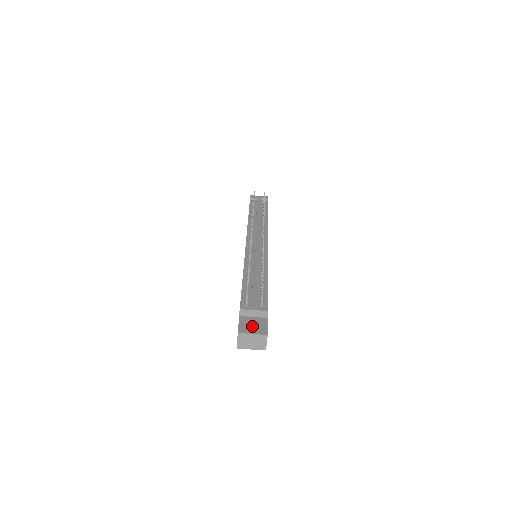
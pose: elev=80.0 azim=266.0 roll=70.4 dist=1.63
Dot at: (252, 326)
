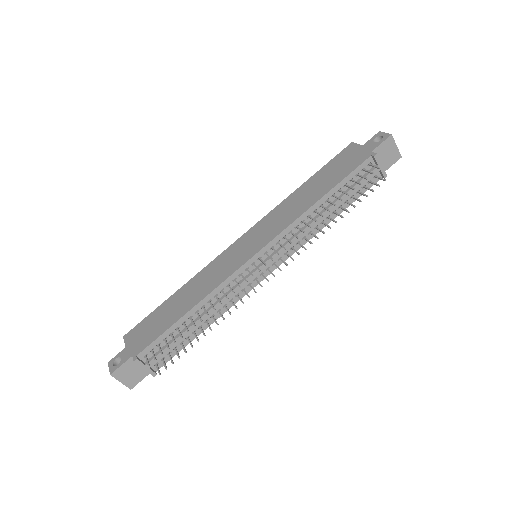
Dot at: (129, 374)
